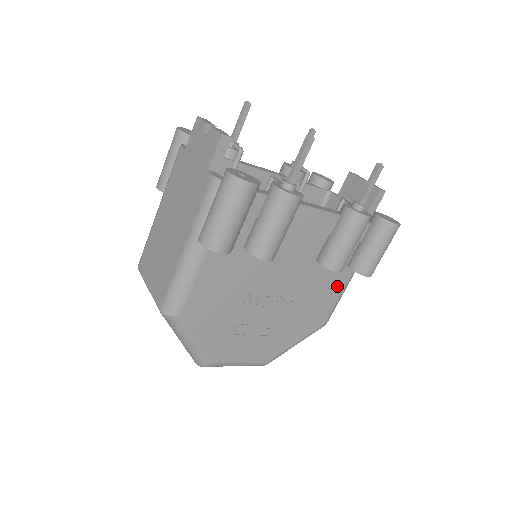
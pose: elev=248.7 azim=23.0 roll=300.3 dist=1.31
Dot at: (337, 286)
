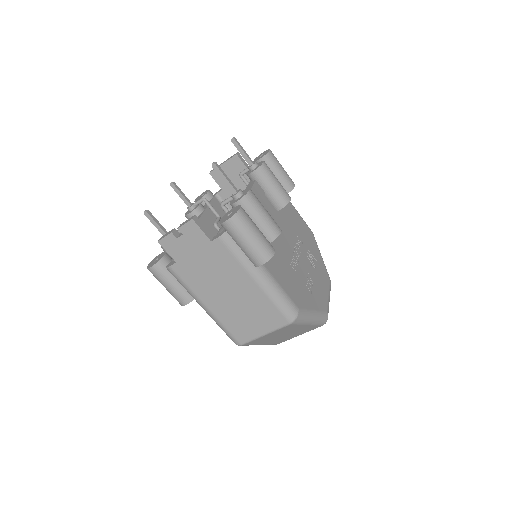
Dot at: (292, 210)
